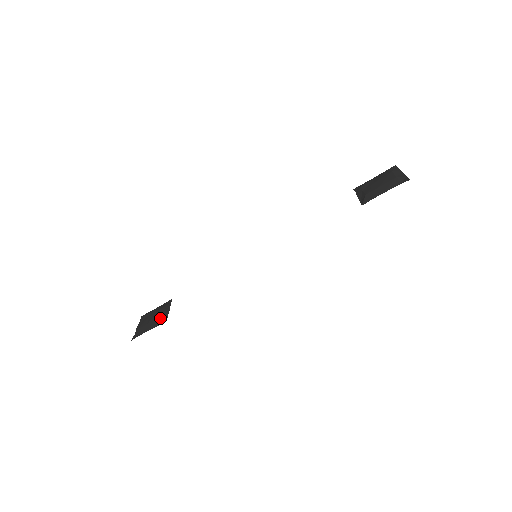
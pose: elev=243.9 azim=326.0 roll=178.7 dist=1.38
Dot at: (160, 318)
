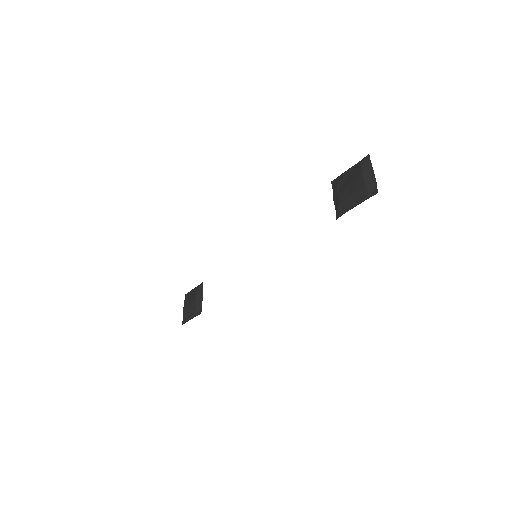
Dot at: (196, 308)
